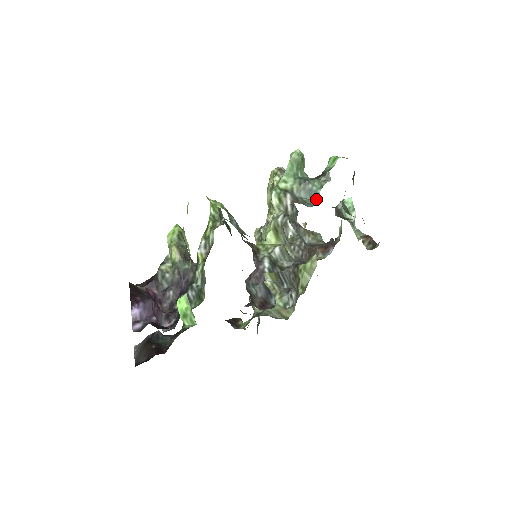
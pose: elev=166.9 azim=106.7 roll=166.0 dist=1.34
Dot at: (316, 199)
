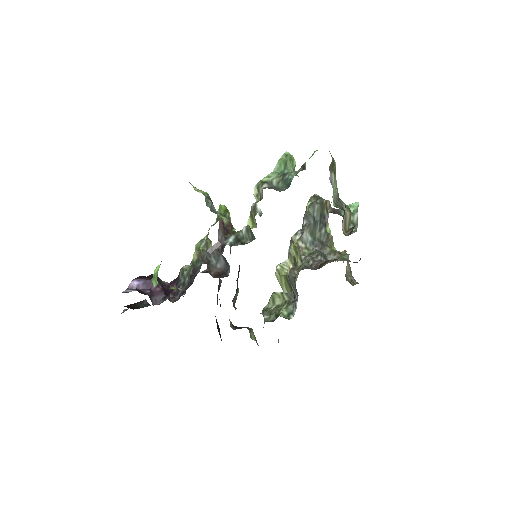
Dot at: (289, 185)
